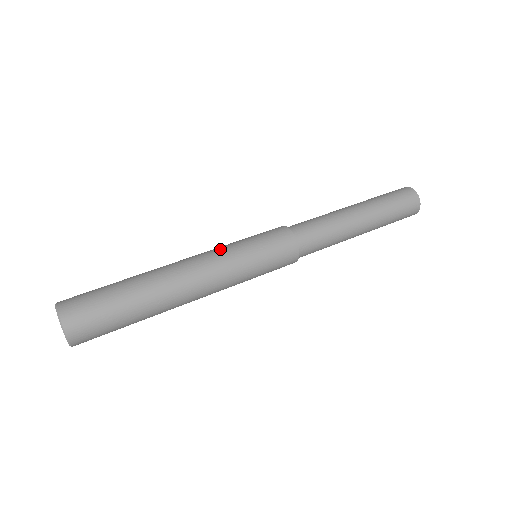
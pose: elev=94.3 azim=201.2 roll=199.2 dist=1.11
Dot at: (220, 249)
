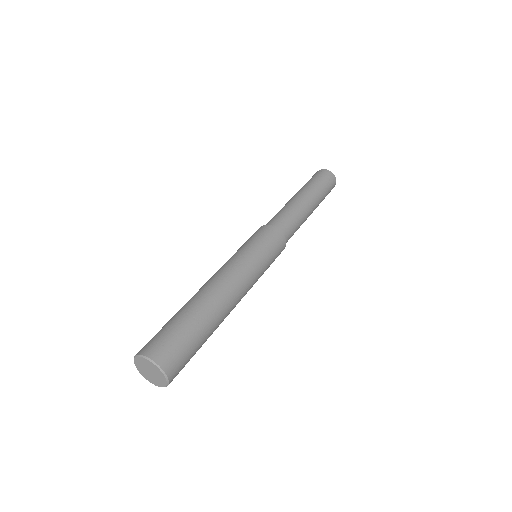
Dot at: (249, 267)
